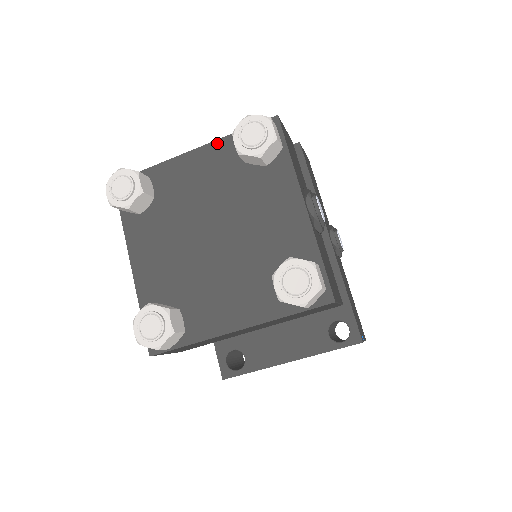
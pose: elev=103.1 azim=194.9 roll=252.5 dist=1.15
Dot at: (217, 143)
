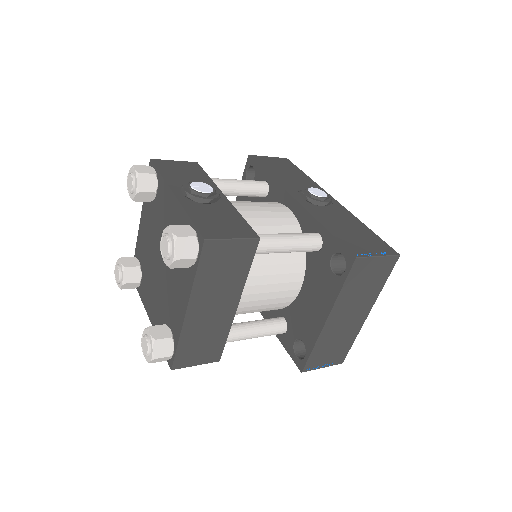
Dot at: (143, 205)
